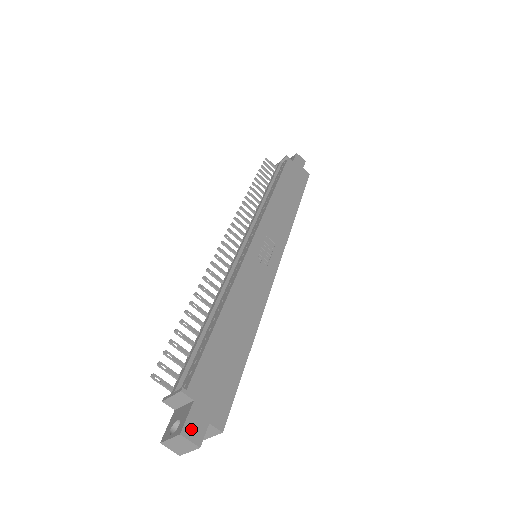
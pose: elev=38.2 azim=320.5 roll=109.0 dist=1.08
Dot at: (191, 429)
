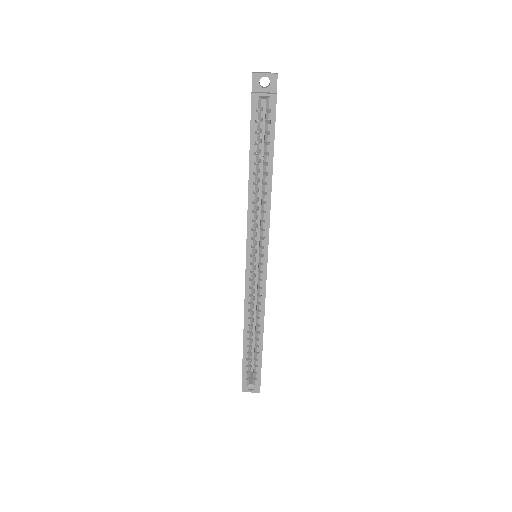
Dot at: occluded
